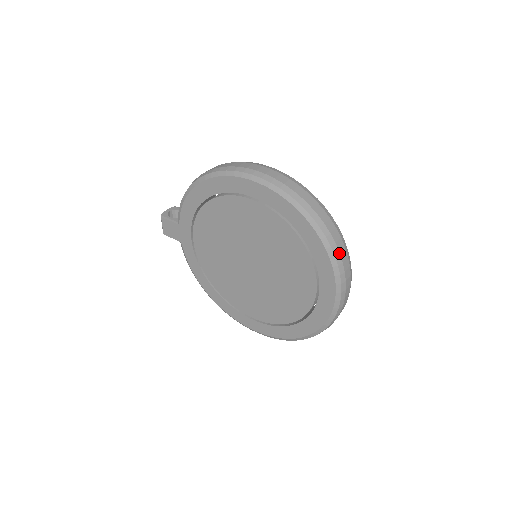
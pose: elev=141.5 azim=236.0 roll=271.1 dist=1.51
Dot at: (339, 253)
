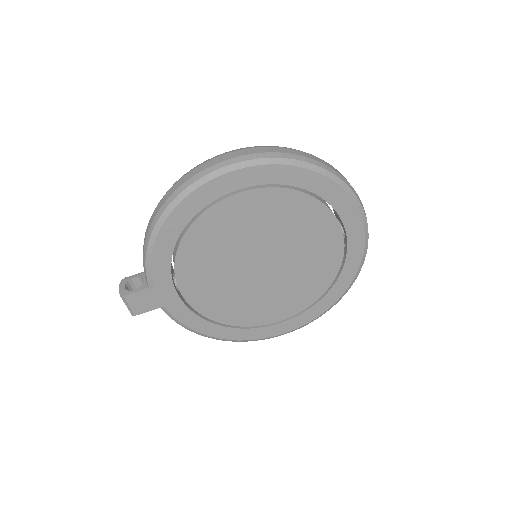
Dot at: (349, 184)
